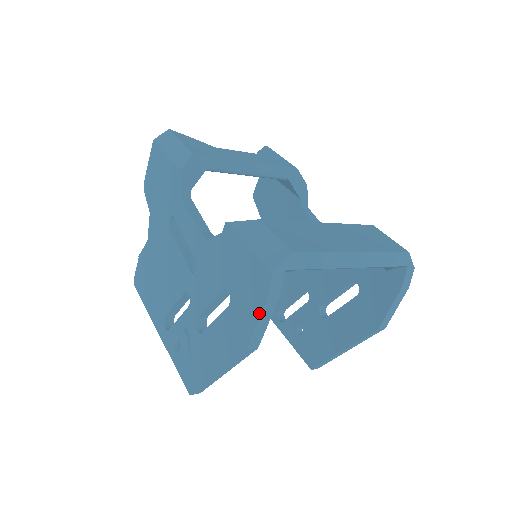
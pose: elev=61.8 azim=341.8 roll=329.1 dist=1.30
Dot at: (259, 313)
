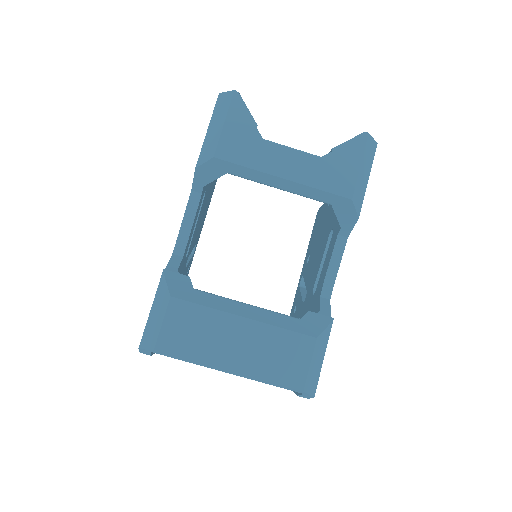
Dot at: occluded
